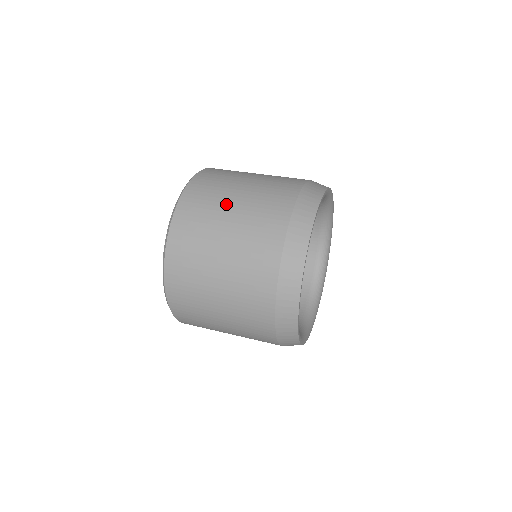
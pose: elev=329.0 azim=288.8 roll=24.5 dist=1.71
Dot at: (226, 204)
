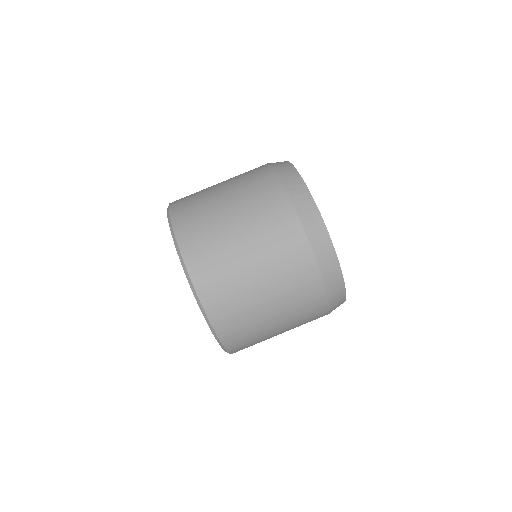
Dot at: occluded
